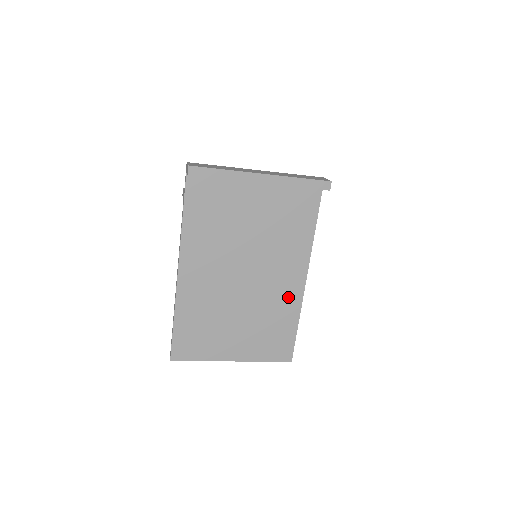
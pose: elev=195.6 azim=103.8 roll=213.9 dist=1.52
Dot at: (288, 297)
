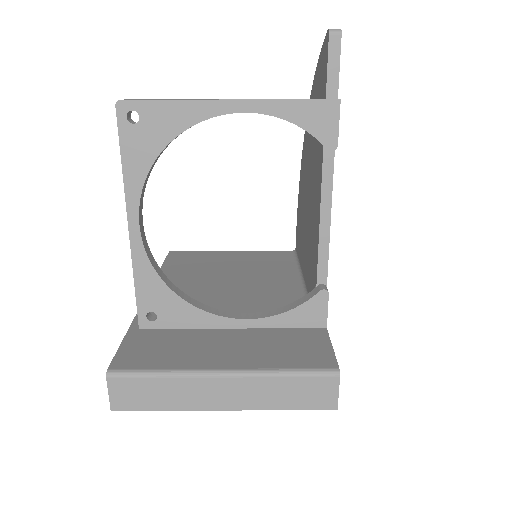
Dot at: occluded
